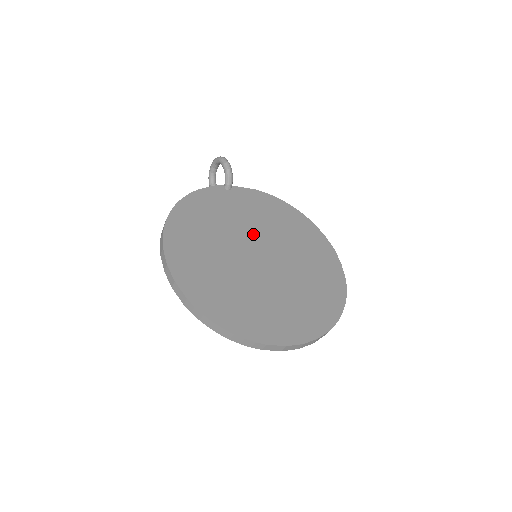
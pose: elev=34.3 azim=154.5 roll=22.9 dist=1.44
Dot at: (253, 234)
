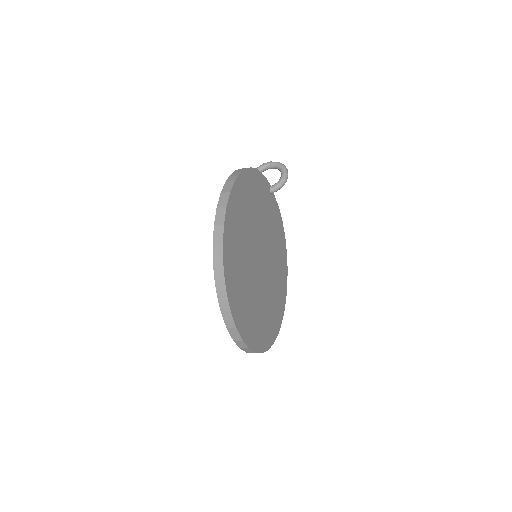
Dot at: (266, 239)
